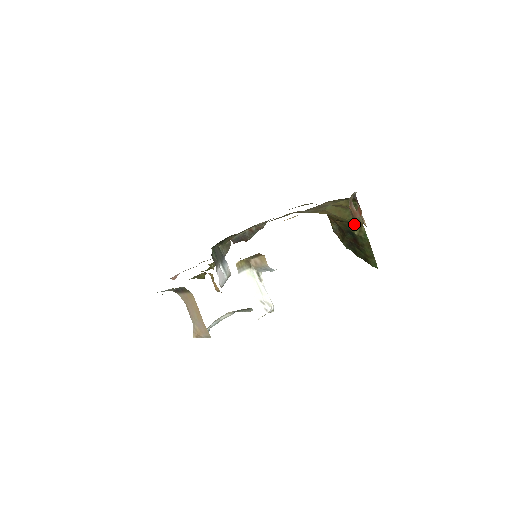
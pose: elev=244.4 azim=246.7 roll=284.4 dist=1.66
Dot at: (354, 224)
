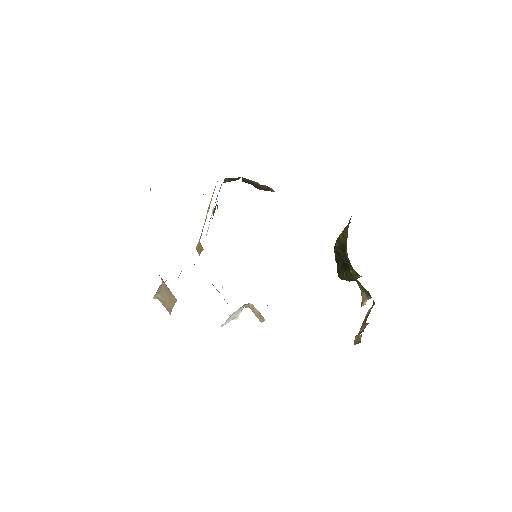
Dot at: occluded
